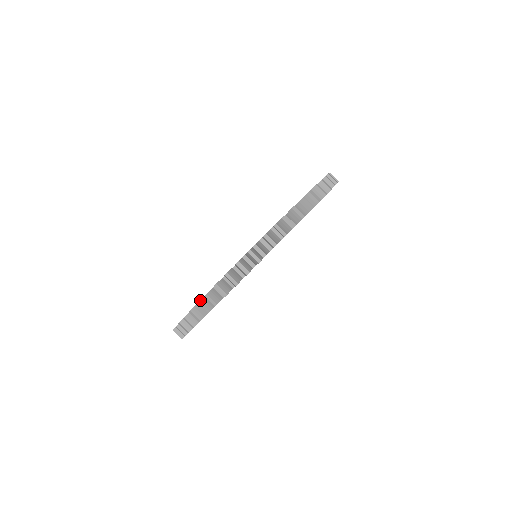
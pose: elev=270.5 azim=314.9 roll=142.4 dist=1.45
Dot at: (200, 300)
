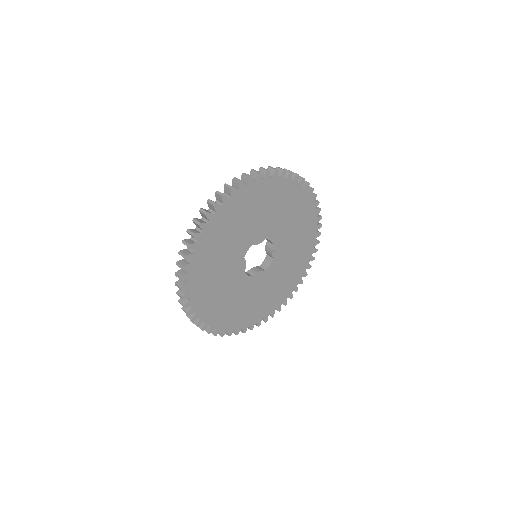
Dot at: (177, 281)
